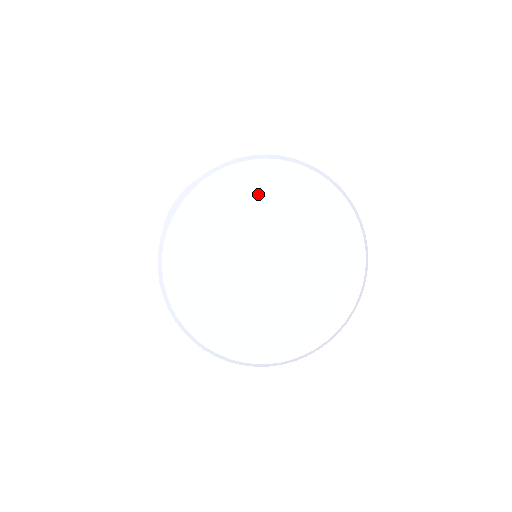
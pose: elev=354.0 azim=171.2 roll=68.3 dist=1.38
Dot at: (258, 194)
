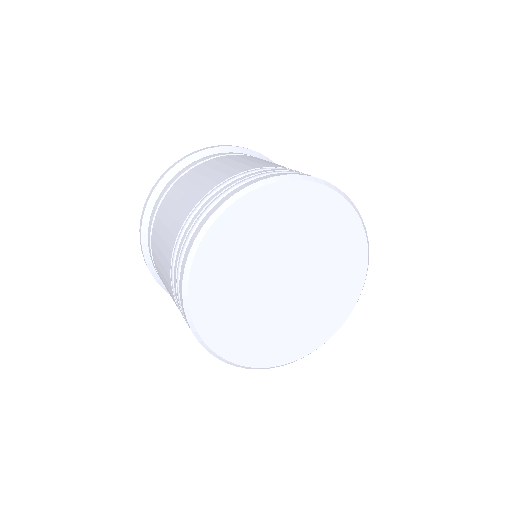
Dot at: (325, 224)
